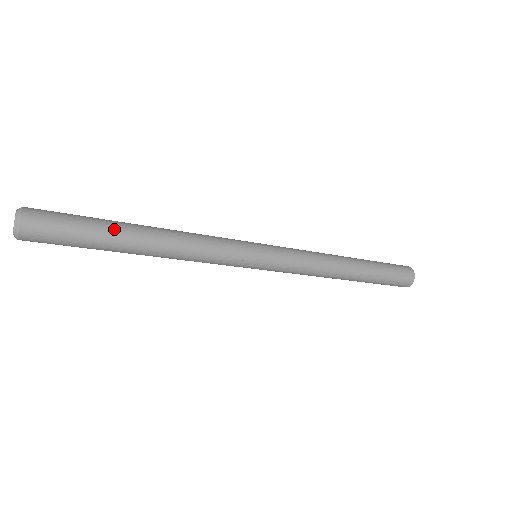
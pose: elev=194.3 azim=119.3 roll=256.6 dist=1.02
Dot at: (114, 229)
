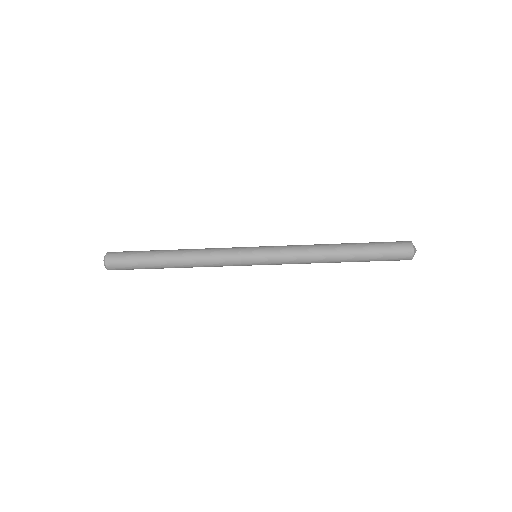
Dot at: (154, 263)
